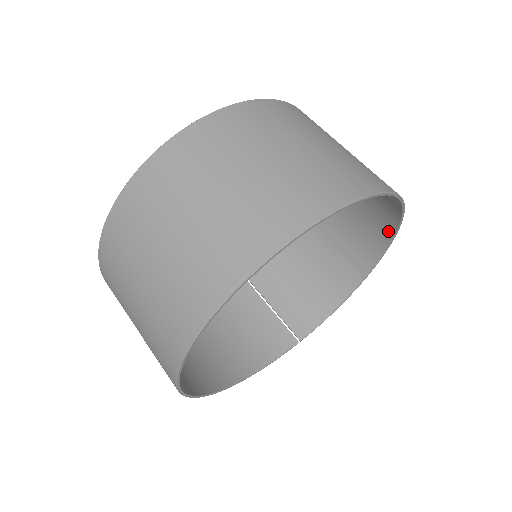
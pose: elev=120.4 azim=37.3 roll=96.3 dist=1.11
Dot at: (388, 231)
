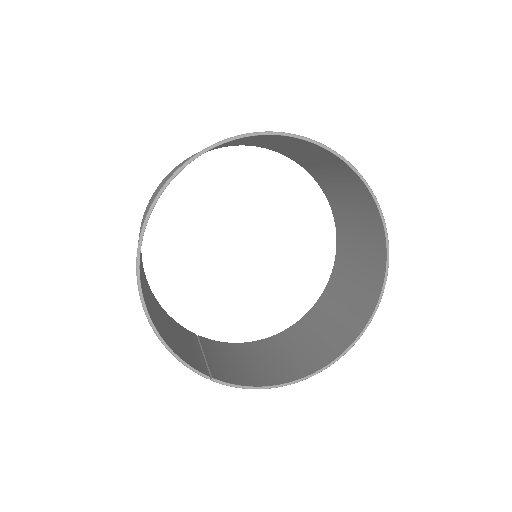
Dot at: (357, 331)
